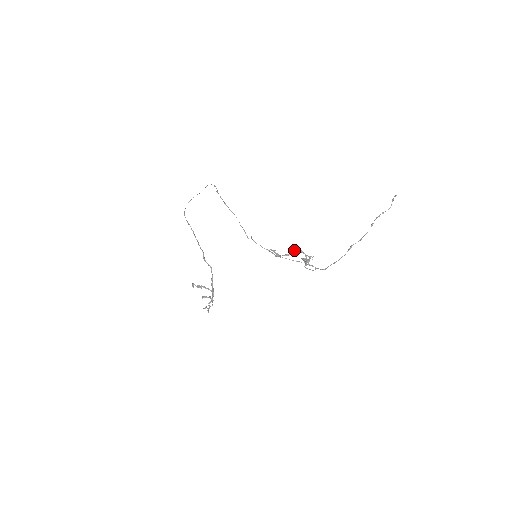
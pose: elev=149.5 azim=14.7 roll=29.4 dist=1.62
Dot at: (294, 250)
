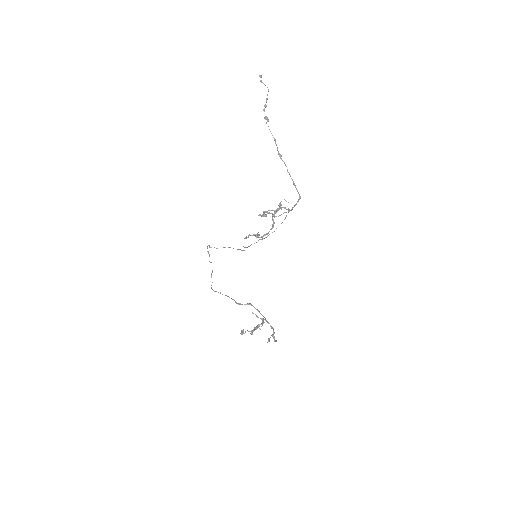
Dot at: occluded
